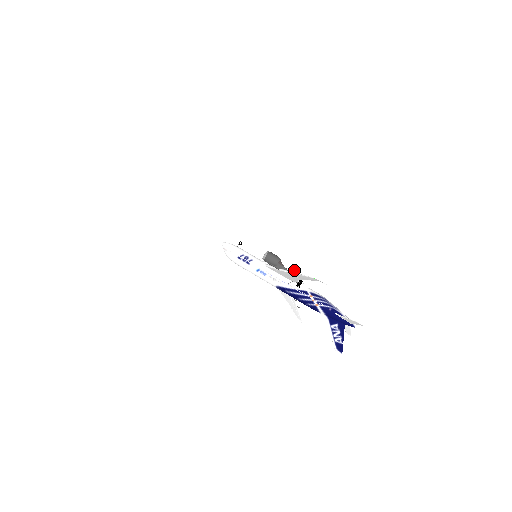
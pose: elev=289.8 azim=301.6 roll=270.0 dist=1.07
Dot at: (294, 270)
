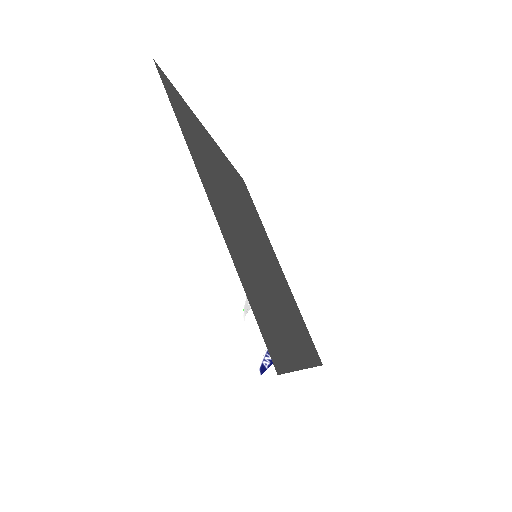
Dot at: occluded
